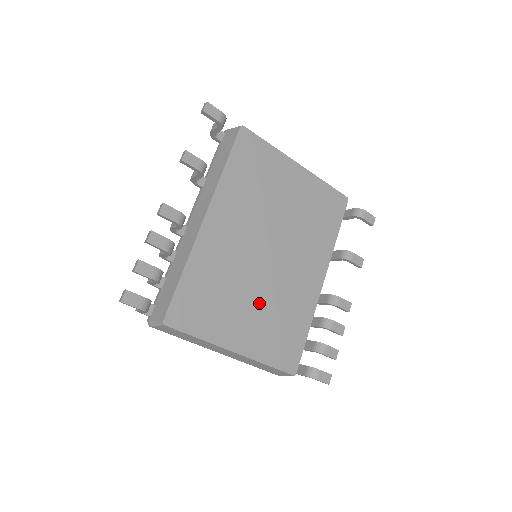
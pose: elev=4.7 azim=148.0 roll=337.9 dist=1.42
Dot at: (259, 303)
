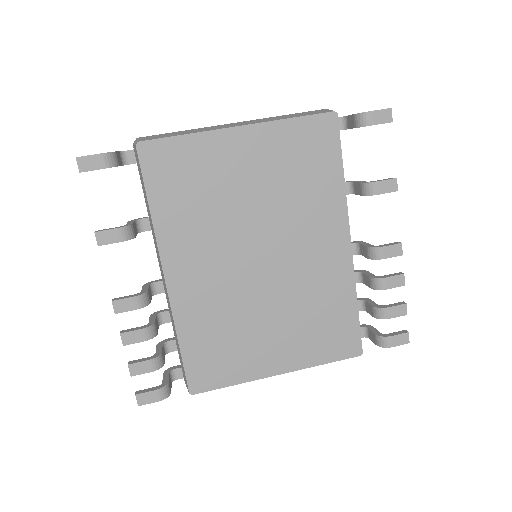
Dot at: (279, 316)
